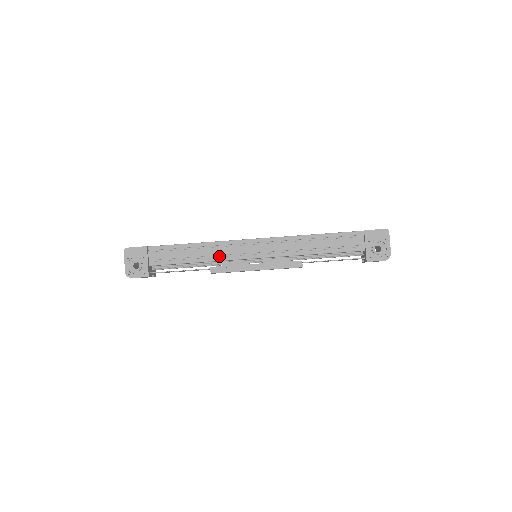
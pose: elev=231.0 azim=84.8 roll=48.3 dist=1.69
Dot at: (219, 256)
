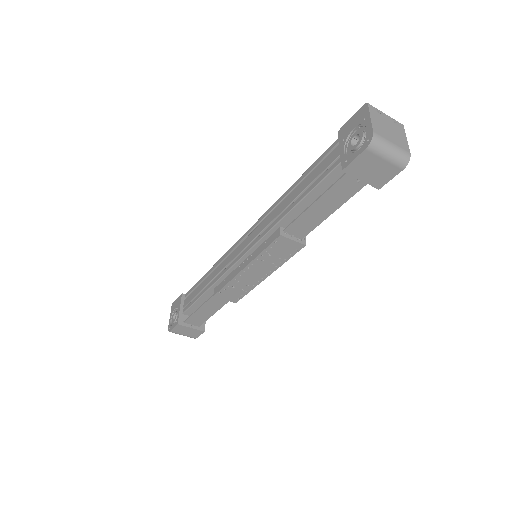
Dot at: occluded
